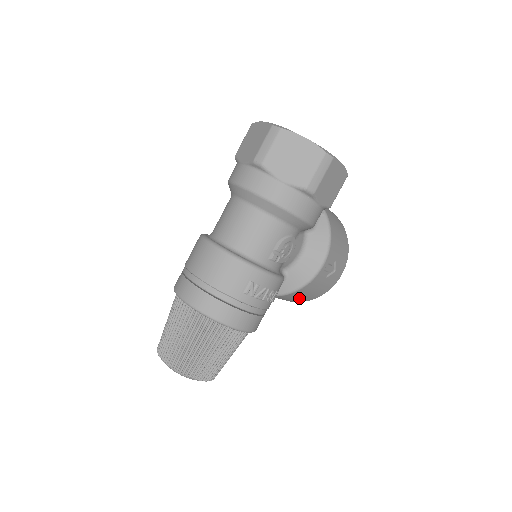
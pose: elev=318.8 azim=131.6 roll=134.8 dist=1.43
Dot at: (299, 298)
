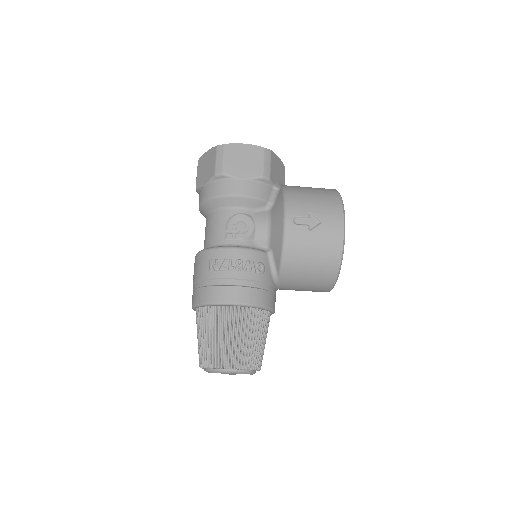
Dot at: (314, 268)
